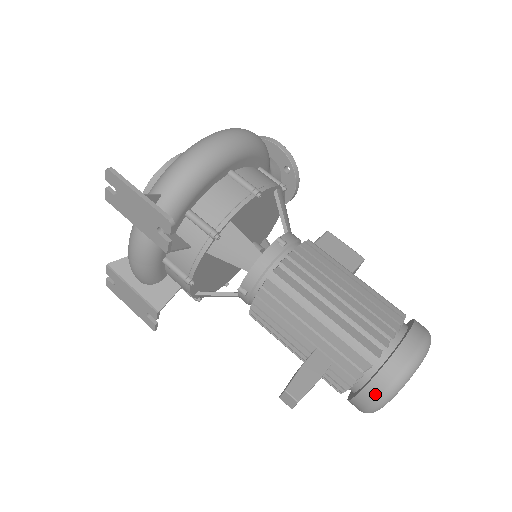
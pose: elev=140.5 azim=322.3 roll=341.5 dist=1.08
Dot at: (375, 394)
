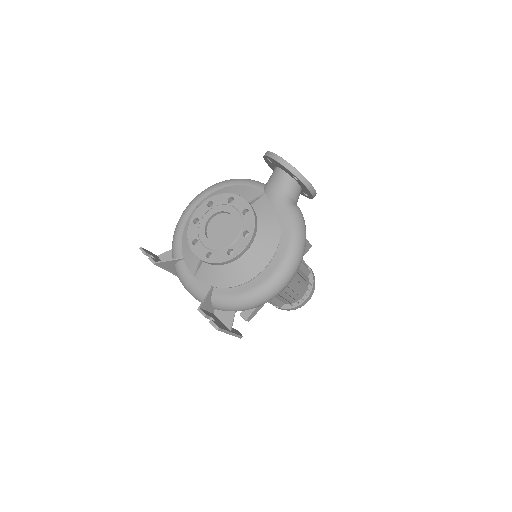
Dot at: occluded
